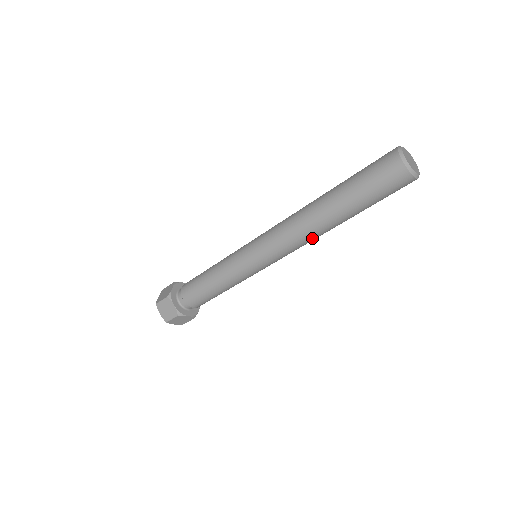
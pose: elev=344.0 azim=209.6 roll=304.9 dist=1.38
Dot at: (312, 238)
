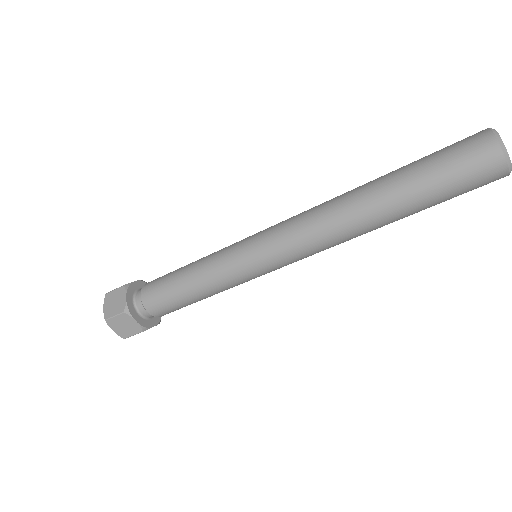
Dot at: (347, 240)
